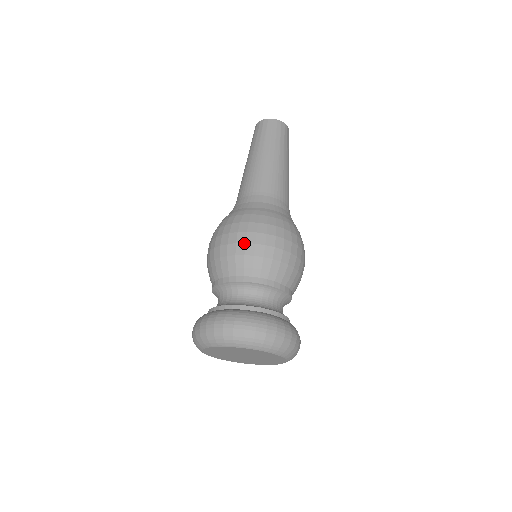
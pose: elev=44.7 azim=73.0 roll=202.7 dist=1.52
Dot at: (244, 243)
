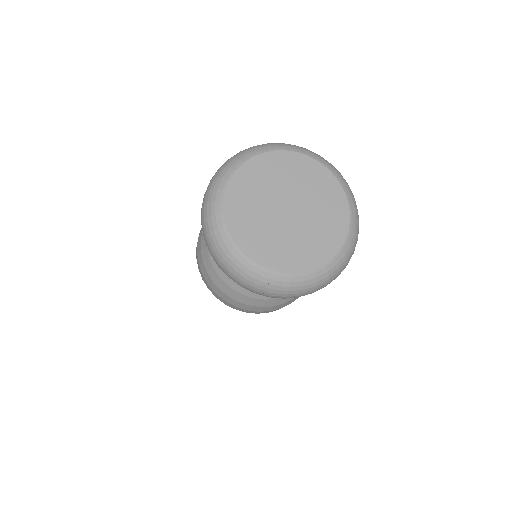
Dot at: occluded
